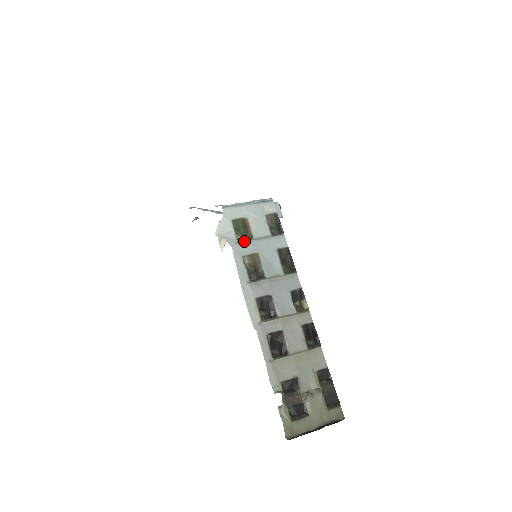
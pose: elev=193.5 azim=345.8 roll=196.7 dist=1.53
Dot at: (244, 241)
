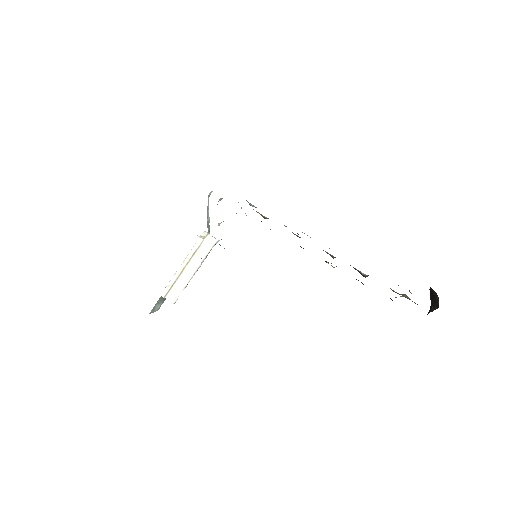
Dot at: occluded
